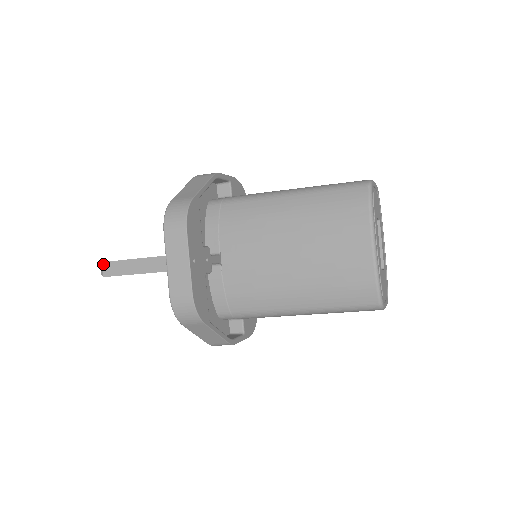
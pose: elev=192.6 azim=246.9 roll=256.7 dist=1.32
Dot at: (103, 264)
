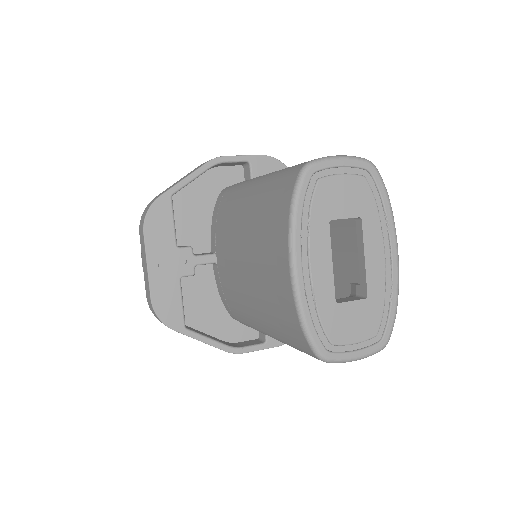
Dot at: (141, 255)
